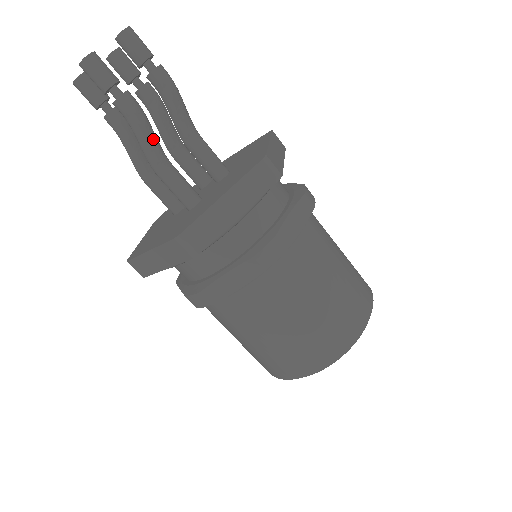
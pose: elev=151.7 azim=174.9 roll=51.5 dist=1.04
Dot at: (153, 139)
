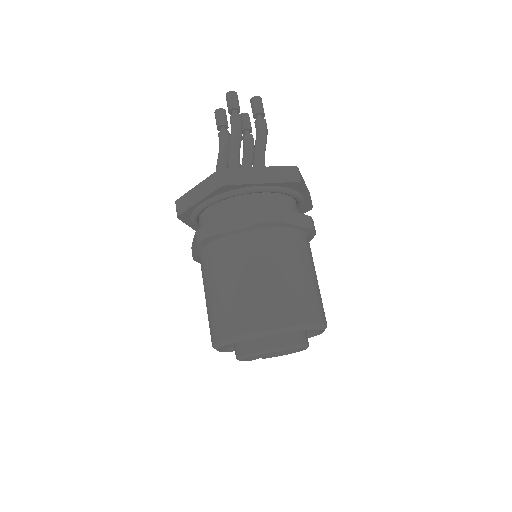
Dot at: (239, 142)
